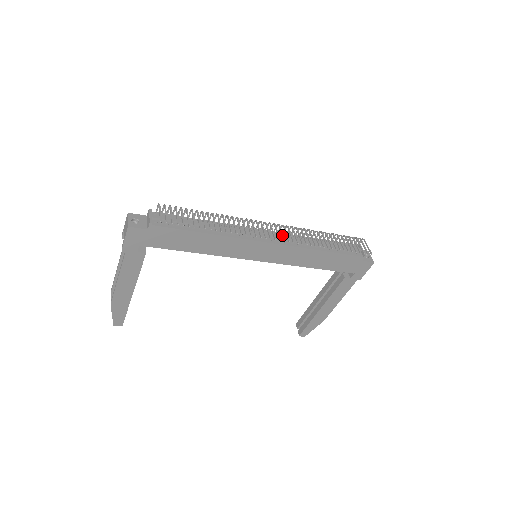
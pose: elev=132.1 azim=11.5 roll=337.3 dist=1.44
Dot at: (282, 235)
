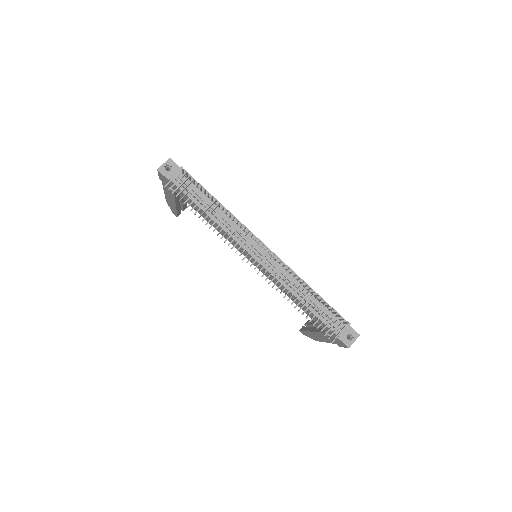
Dot at: (259, 263)
